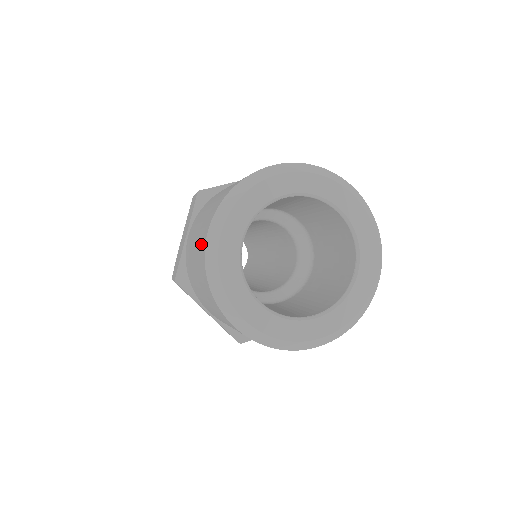
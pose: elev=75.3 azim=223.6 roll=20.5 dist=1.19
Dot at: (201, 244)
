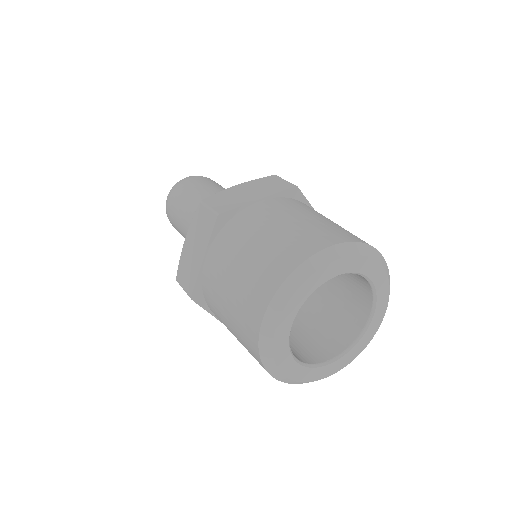
Dot at: (250, 313)
